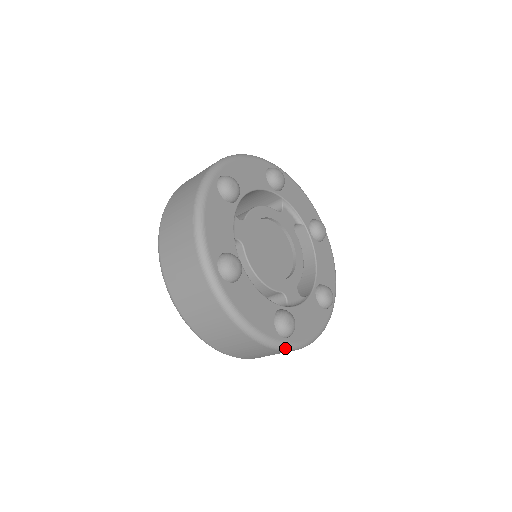
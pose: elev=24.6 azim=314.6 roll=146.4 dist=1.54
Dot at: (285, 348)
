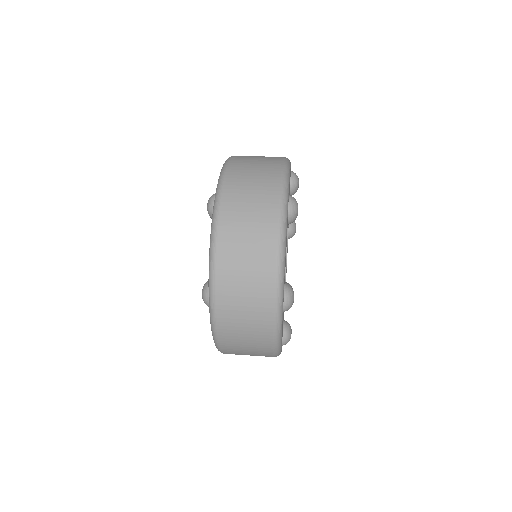
Dot at: occluded
